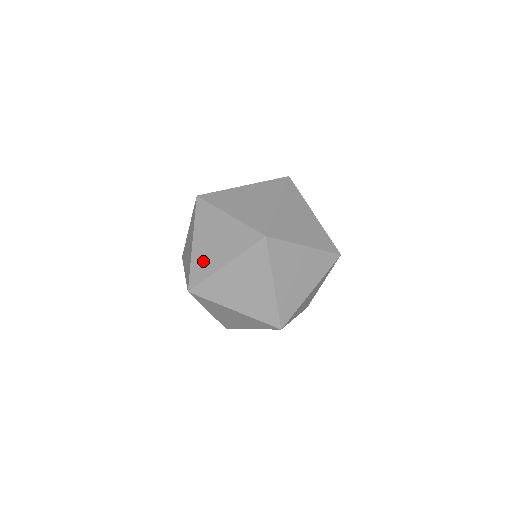
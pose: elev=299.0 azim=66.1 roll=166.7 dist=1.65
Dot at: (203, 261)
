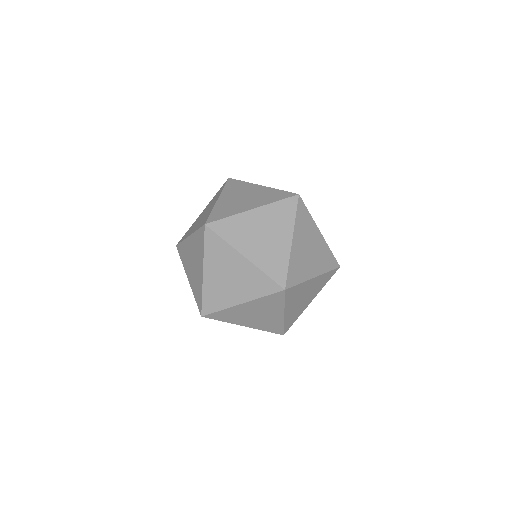
Dot at: occluded
